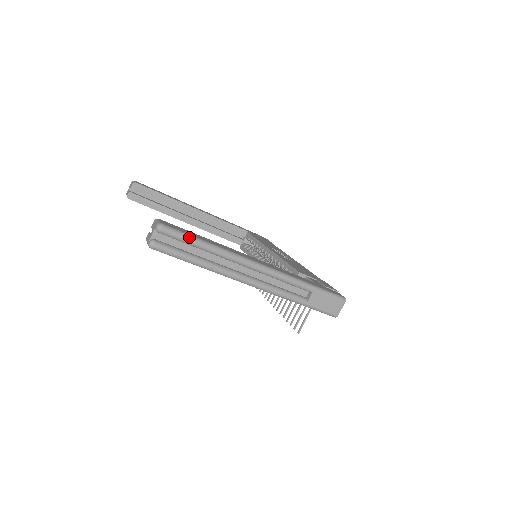
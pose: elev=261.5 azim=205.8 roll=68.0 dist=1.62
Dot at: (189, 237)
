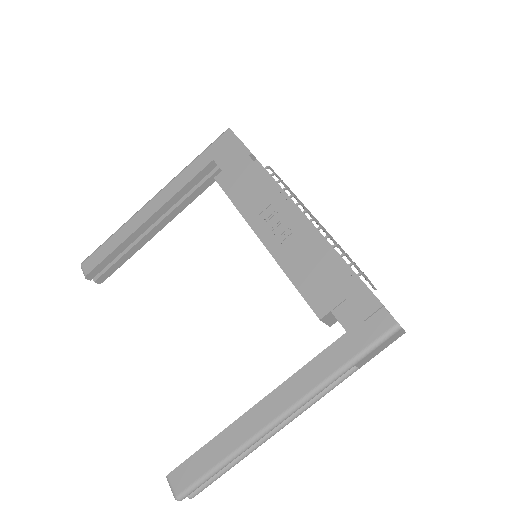
Dot at: (204, 480)
